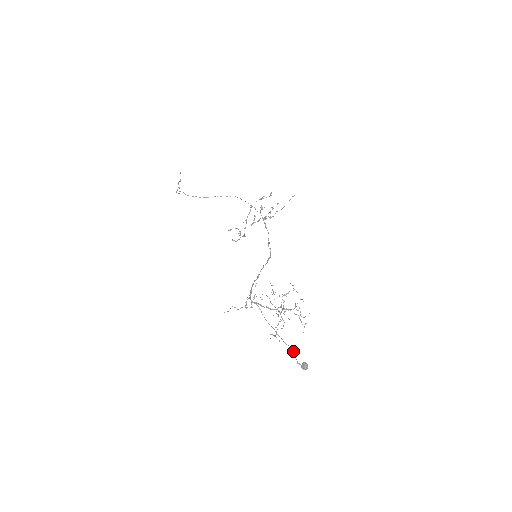
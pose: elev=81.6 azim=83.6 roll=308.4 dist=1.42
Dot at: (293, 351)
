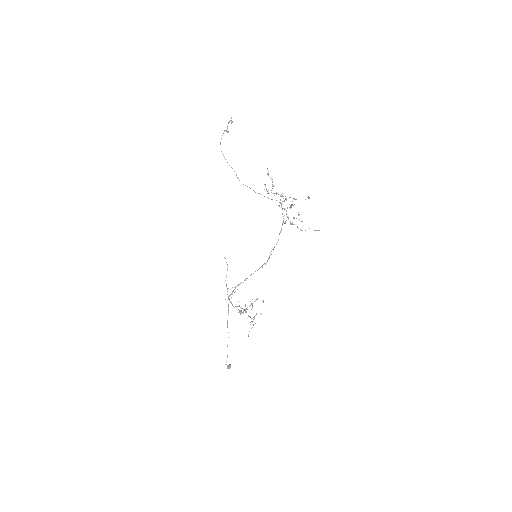
Dot at: (227, 357)
